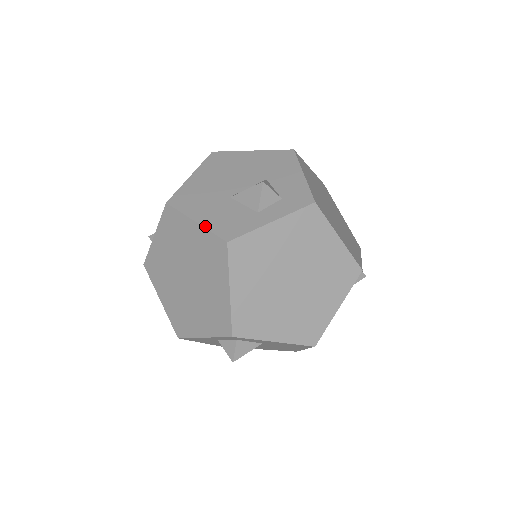
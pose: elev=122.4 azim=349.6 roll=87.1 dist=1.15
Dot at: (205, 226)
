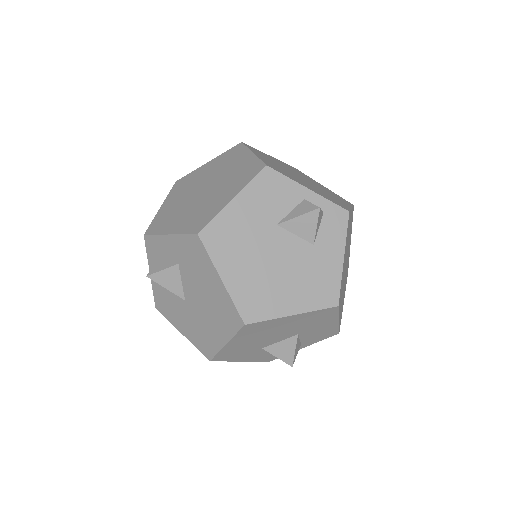
Dot at: occluded
